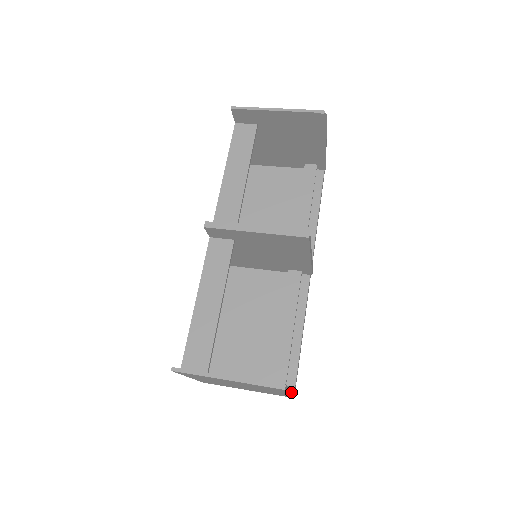
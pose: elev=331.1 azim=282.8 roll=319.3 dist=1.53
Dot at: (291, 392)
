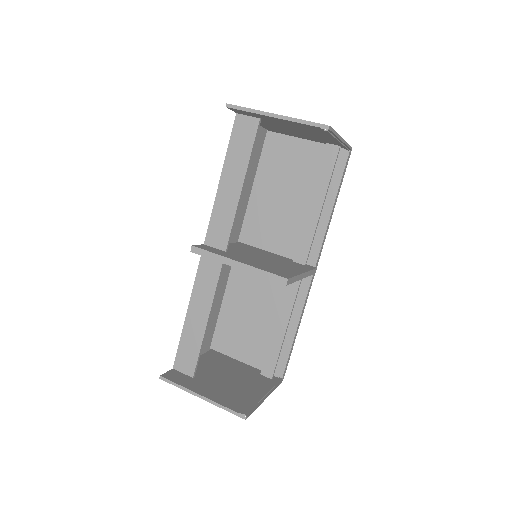
Dot at: (270, 391)
